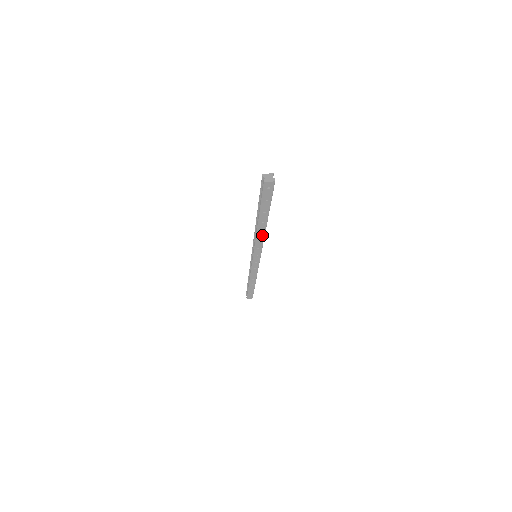
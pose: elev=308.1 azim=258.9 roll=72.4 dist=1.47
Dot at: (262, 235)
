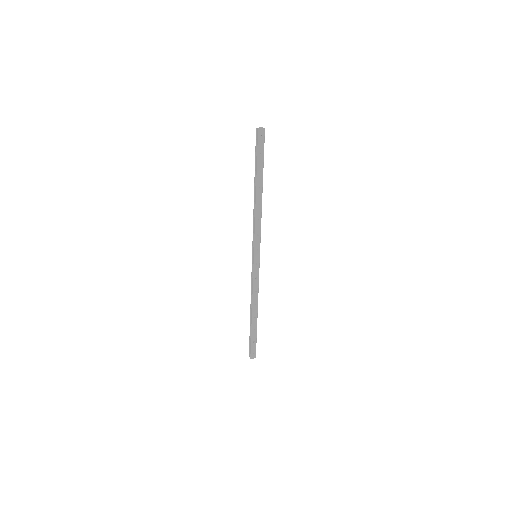
Dot at: (260, 211)
